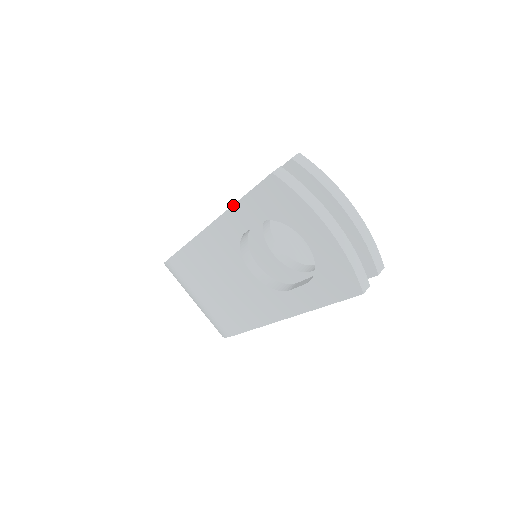
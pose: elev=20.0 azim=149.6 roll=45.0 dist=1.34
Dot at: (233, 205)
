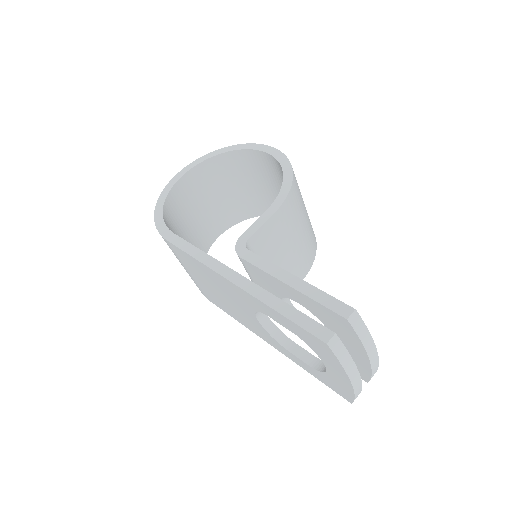
Dot at: (270, 307)
